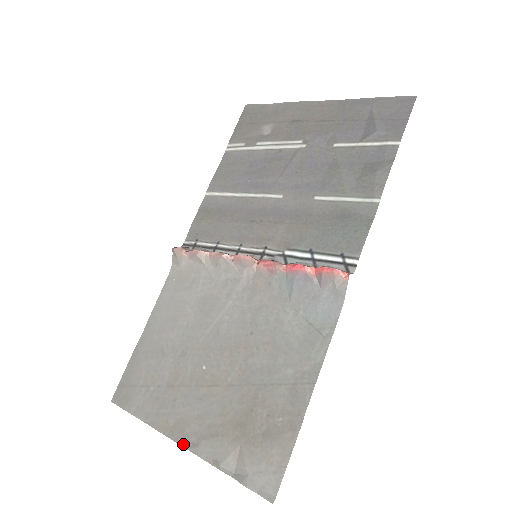
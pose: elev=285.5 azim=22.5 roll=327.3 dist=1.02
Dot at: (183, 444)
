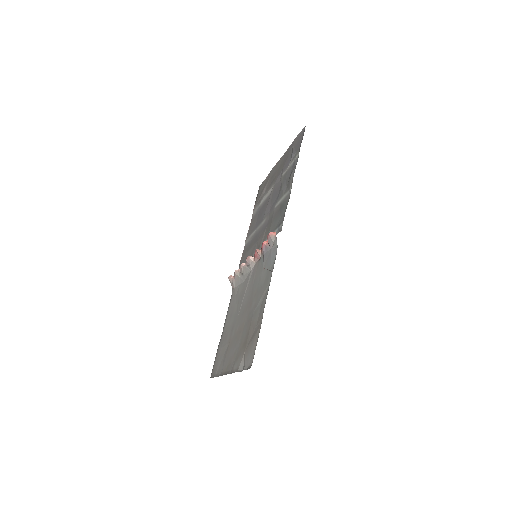
Dot at: (229, 373)
